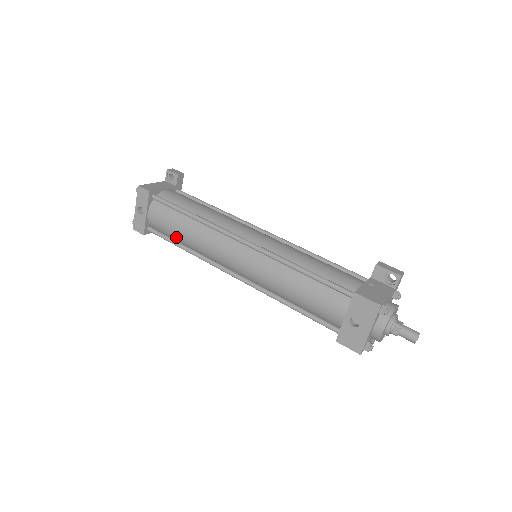
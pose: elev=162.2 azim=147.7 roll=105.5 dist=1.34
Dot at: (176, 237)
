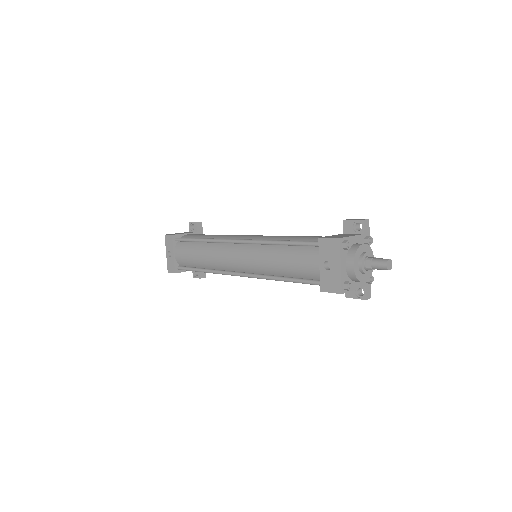
Dot at: (196, 264)
